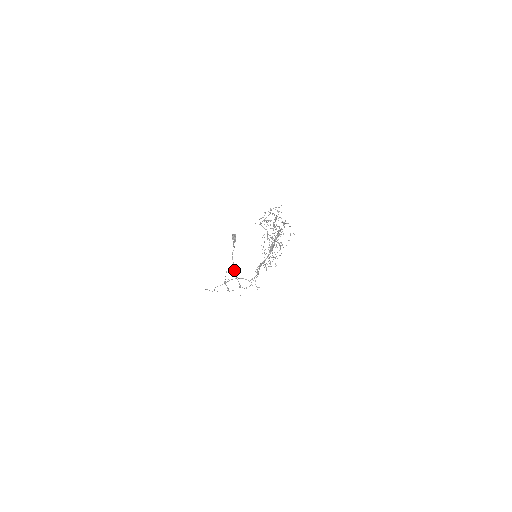
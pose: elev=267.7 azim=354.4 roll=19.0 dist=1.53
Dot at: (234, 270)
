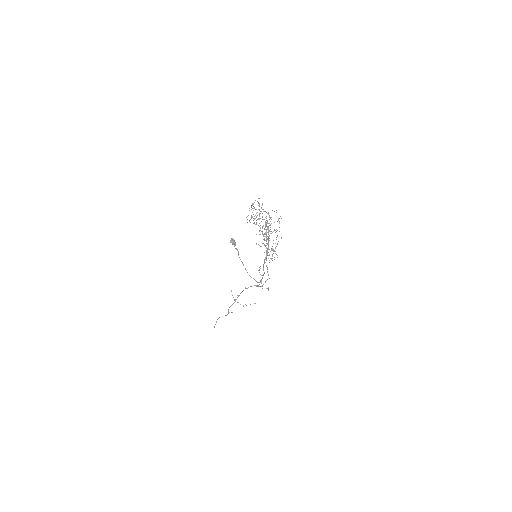
Dot at: occluded
